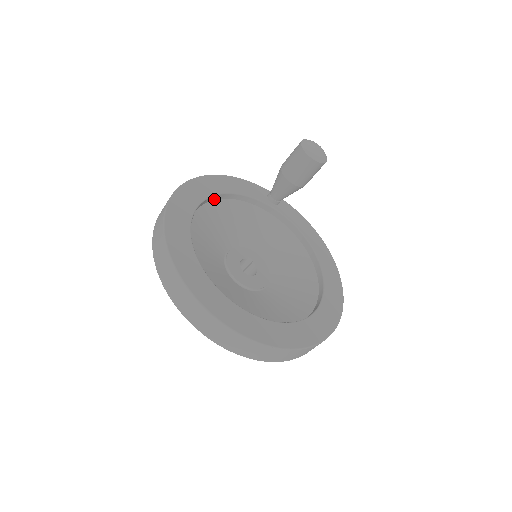
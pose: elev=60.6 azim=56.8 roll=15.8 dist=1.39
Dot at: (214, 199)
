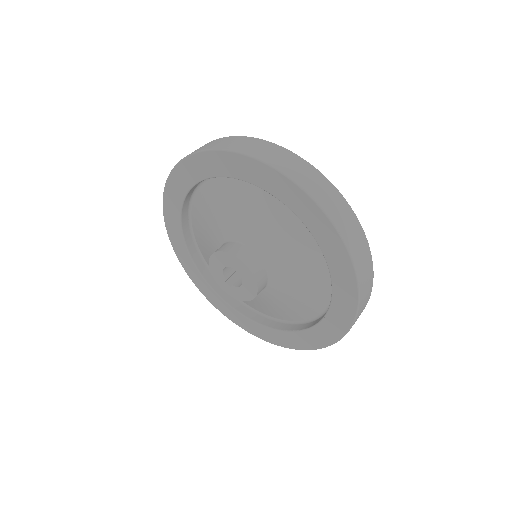
Dot at: occluded
